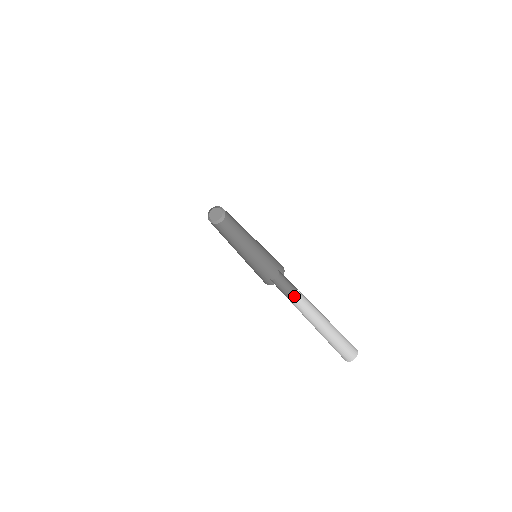
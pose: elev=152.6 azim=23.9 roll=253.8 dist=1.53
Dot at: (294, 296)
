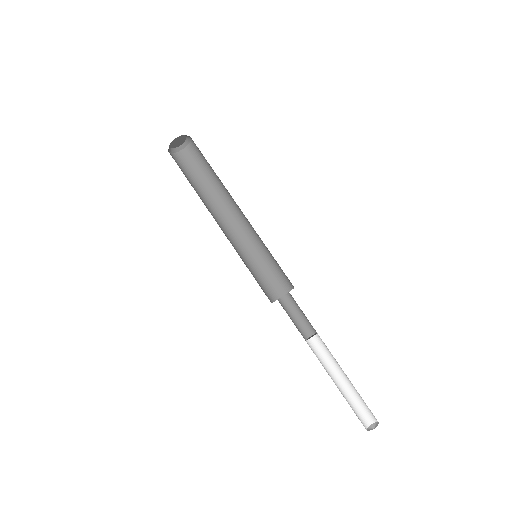
Dot at: (311, 337)
